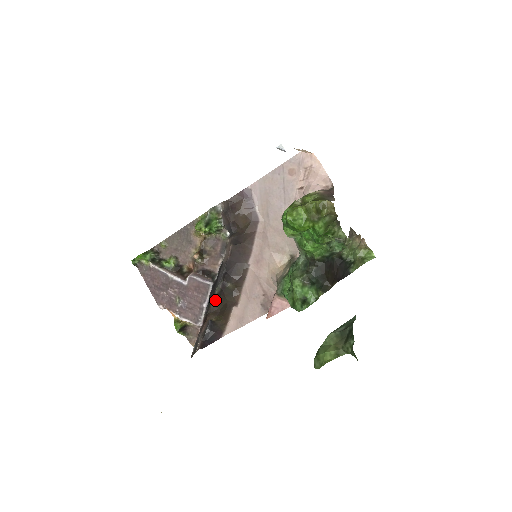
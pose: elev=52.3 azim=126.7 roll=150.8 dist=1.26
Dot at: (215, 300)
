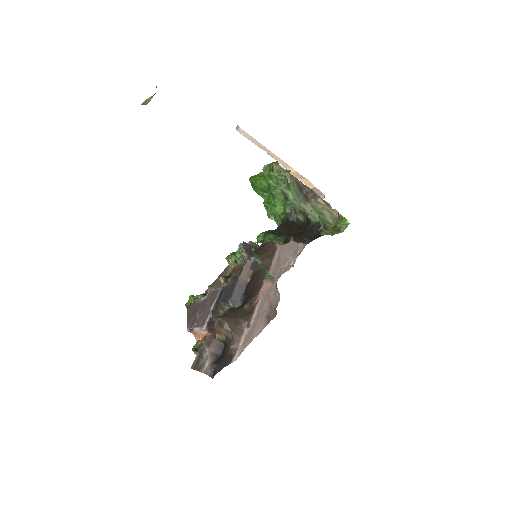
Dot at: (226, 313)
